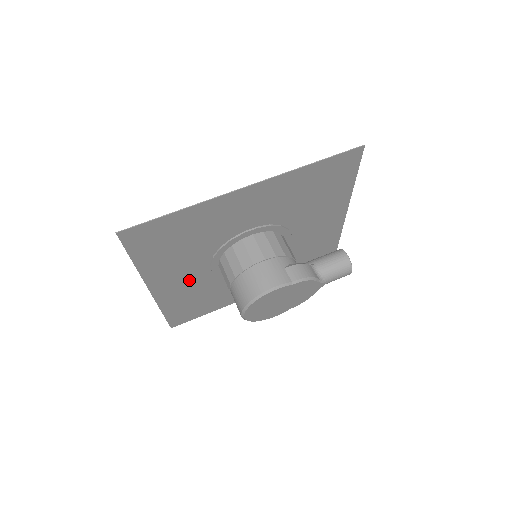
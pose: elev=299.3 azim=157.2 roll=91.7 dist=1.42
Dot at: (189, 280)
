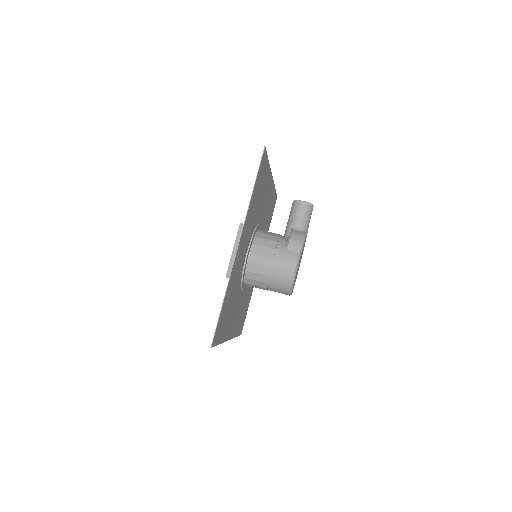
Dot at: (238, 309)
